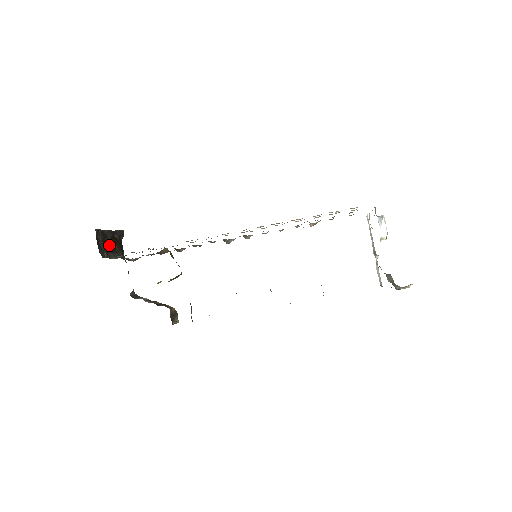
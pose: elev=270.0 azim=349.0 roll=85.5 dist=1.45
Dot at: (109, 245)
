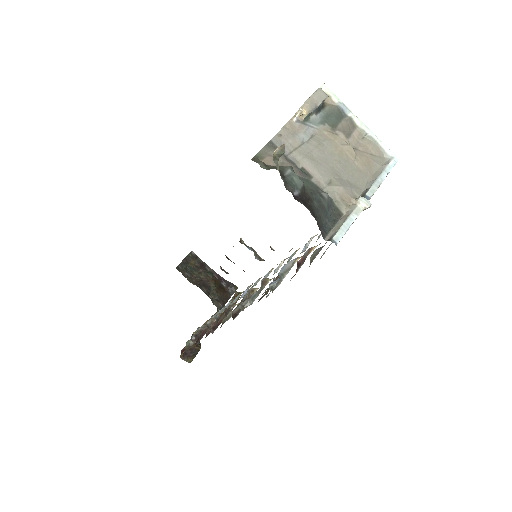
Dot at: (204, 279)
